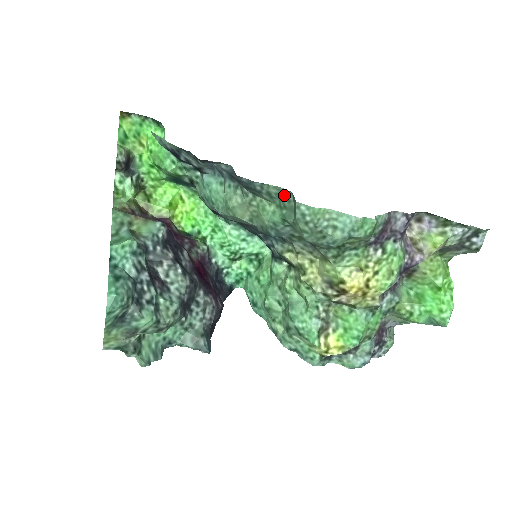
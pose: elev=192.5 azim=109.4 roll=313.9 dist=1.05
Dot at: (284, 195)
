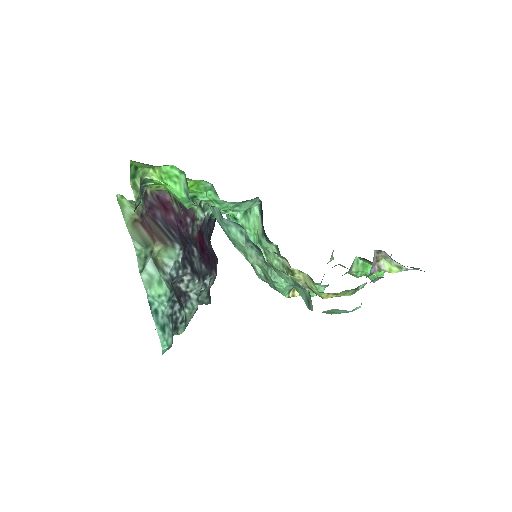
Dot at: (302, 287)
